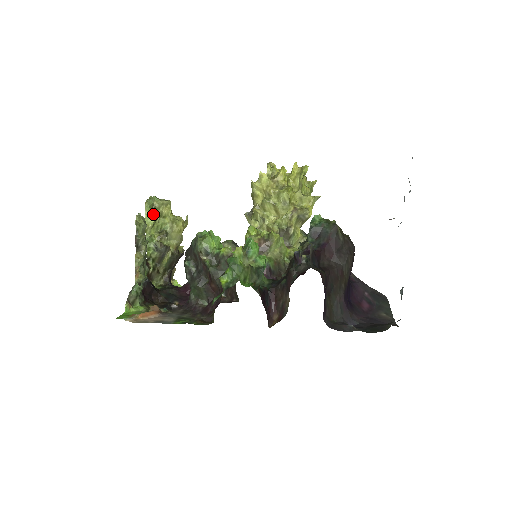
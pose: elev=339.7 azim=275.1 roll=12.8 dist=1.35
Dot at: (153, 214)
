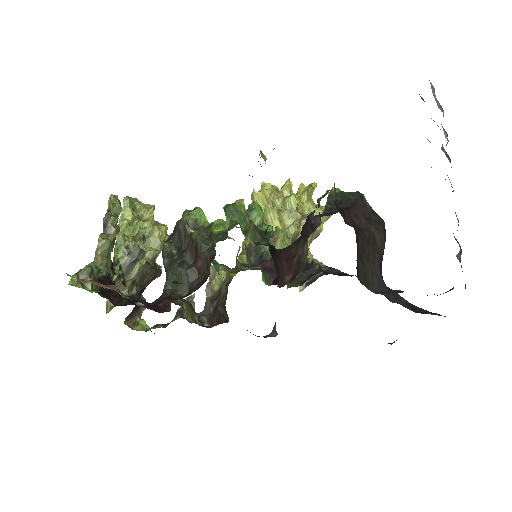
Dot at: (131, 211)
